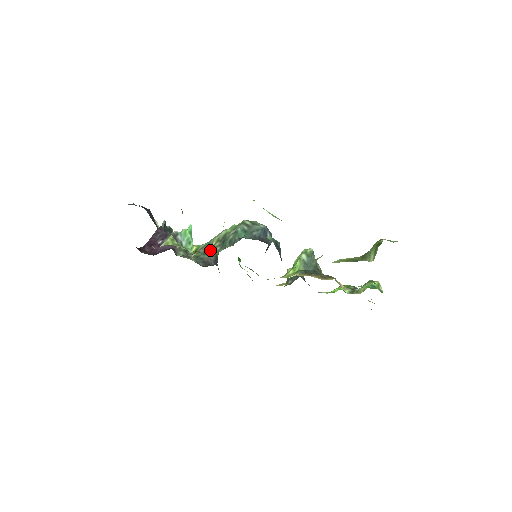
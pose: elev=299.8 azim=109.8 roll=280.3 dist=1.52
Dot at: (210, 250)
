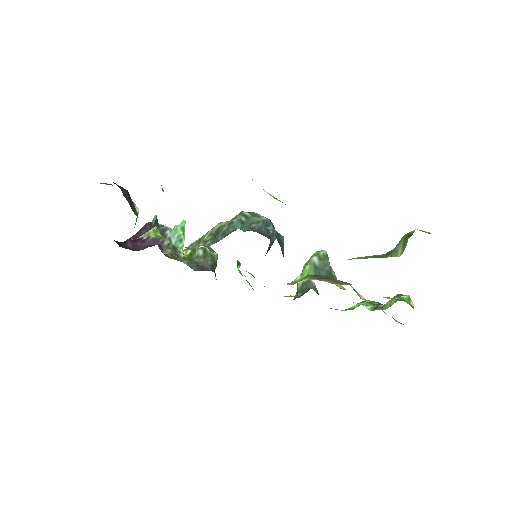
Dot at: (199, 245)
